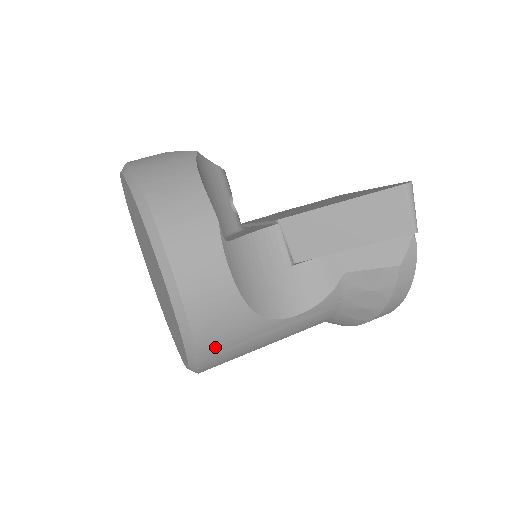
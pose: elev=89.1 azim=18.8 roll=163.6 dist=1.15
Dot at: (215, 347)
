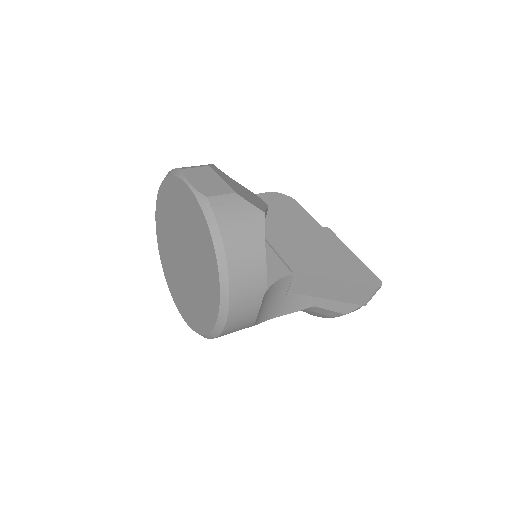
Dot at: occluded
